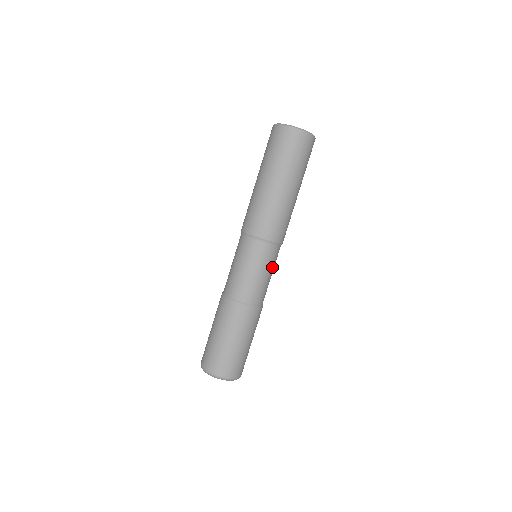
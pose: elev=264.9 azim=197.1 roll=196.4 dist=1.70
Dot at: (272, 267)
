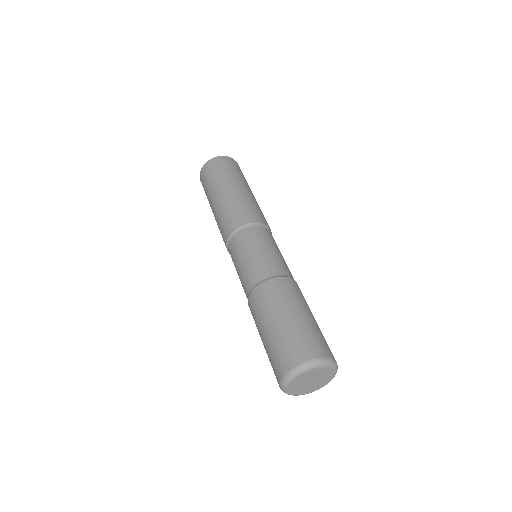
Dot at: (273, 245)
